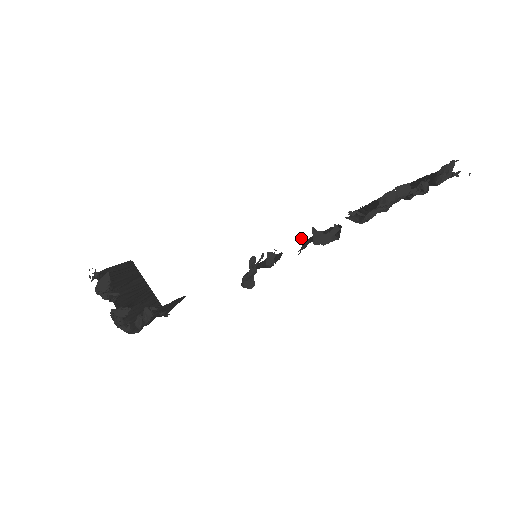
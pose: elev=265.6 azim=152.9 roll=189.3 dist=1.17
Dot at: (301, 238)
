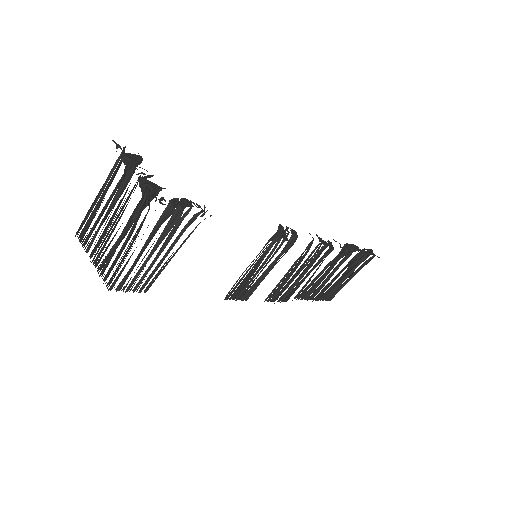
Dot at: (310, 234)
